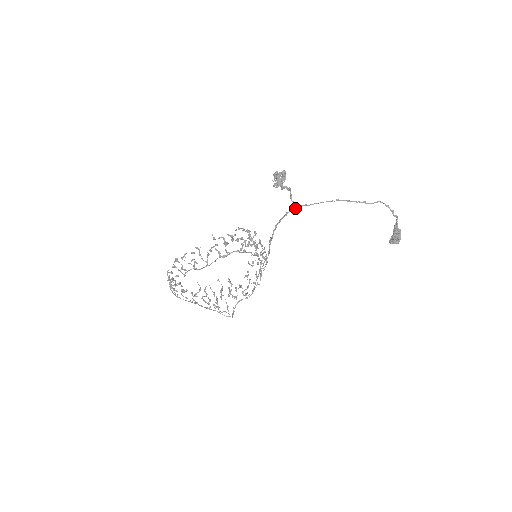
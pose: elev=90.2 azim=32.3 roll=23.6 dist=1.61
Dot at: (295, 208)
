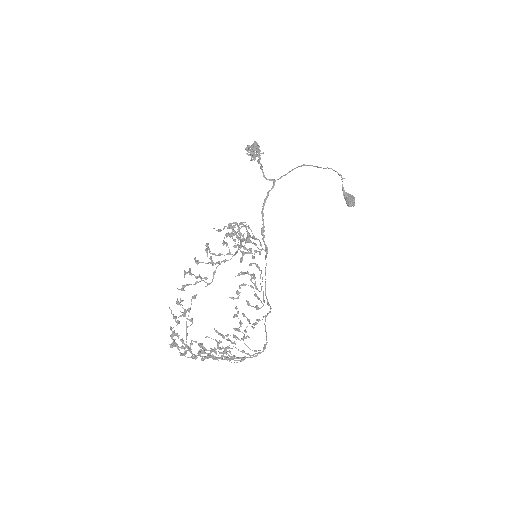
Dot at: (274, 184)
